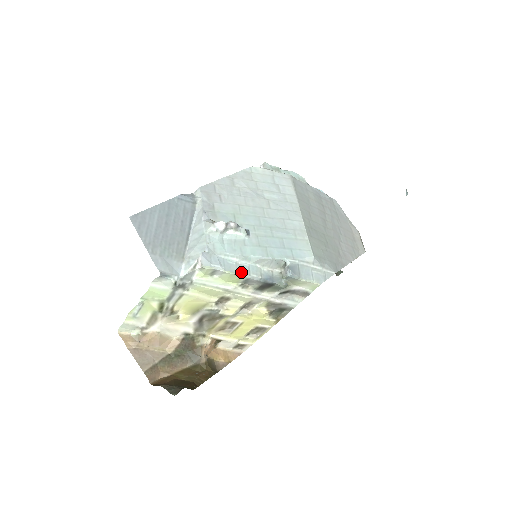
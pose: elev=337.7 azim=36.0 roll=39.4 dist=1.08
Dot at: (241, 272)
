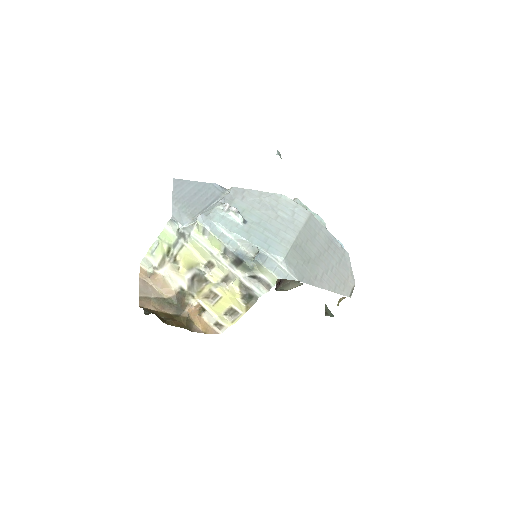
Dot at: (222, 239)
